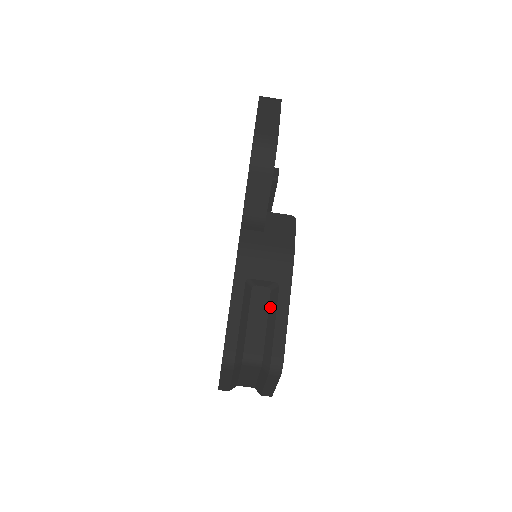
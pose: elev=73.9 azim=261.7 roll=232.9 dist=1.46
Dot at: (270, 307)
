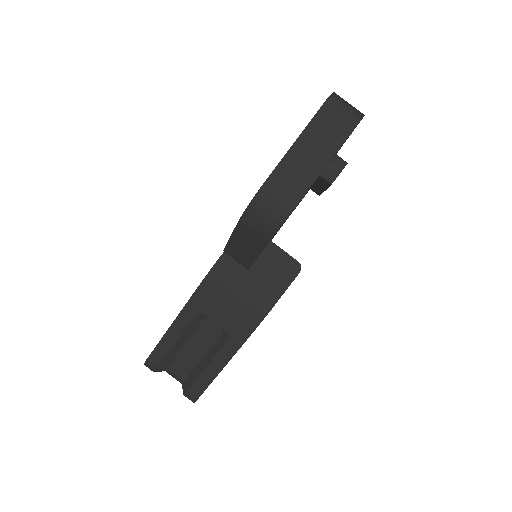
Dot at: (212, 347)
